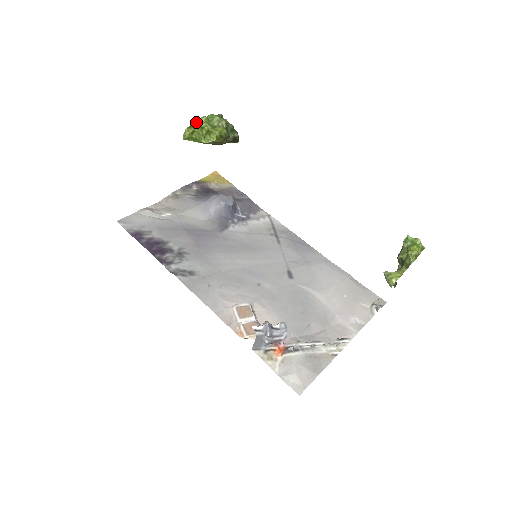
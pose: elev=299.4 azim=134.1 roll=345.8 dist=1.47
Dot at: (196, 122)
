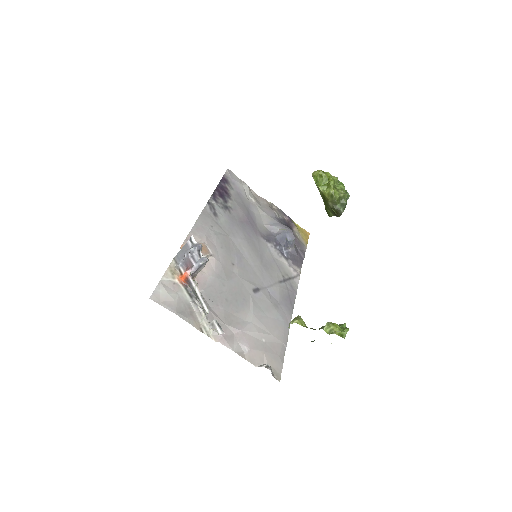
Dot at: (329, 174)
